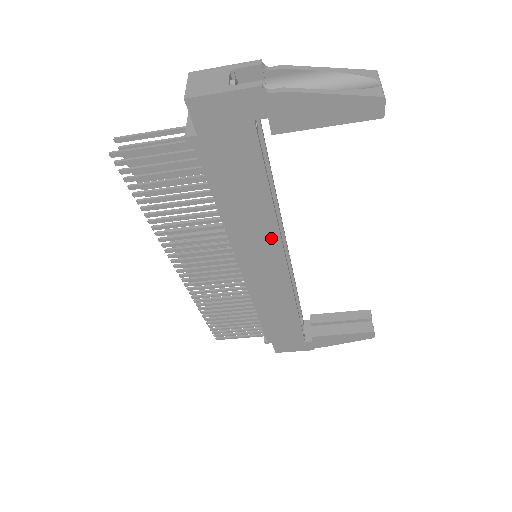
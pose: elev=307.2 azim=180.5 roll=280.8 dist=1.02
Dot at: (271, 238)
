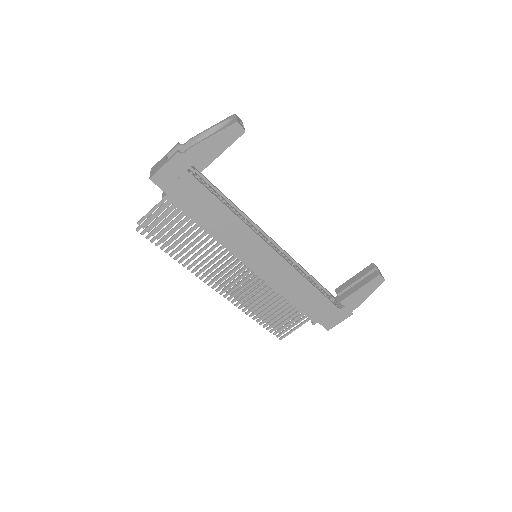
Dot at: (249, 235)
